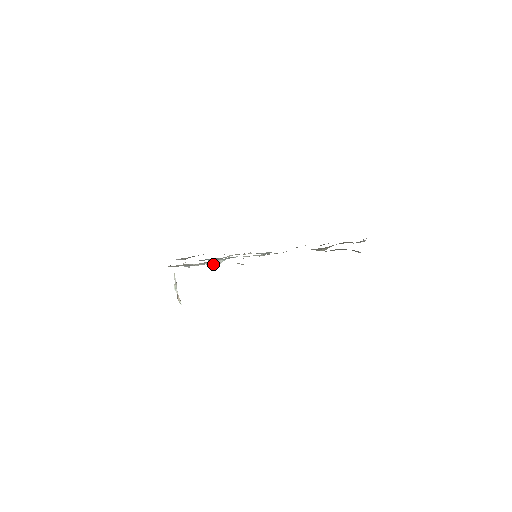
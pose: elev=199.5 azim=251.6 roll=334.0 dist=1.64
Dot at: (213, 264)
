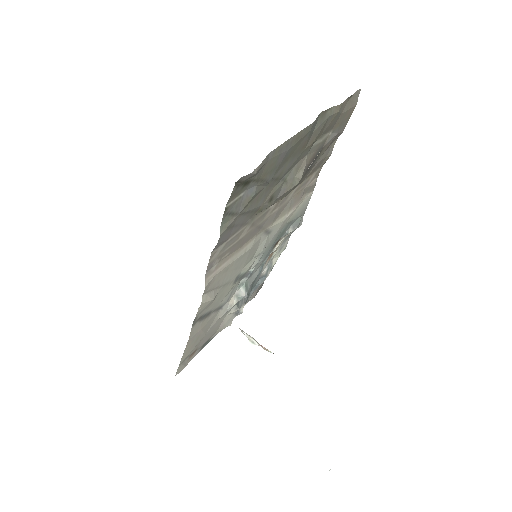
Dot at: (239, 299)
